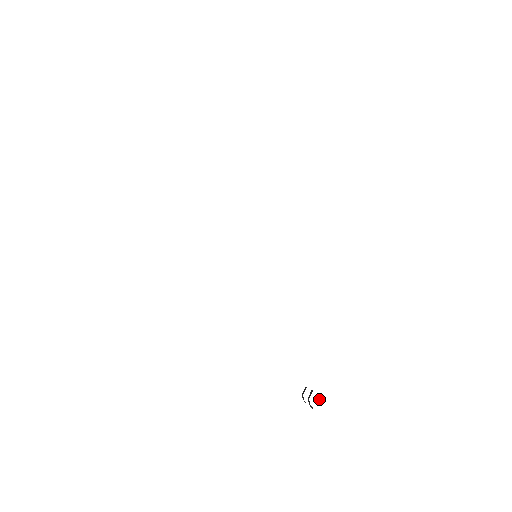
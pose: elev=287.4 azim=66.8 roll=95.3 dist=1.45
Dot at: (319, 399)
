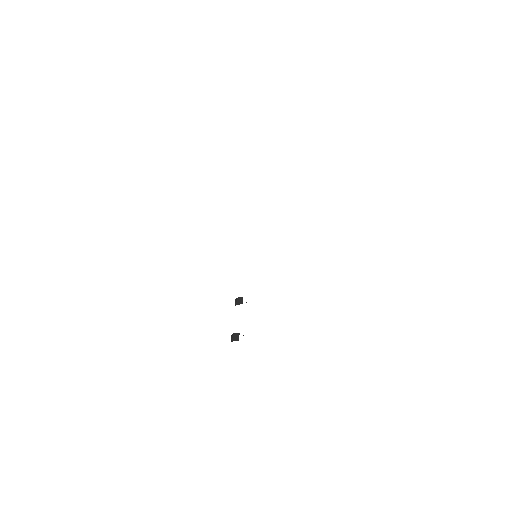
Dot at: occluded
